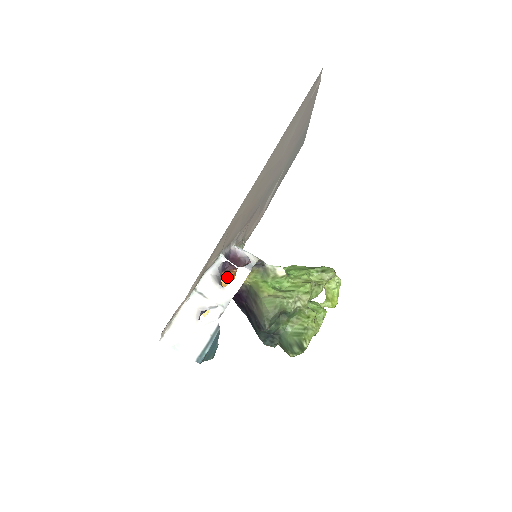
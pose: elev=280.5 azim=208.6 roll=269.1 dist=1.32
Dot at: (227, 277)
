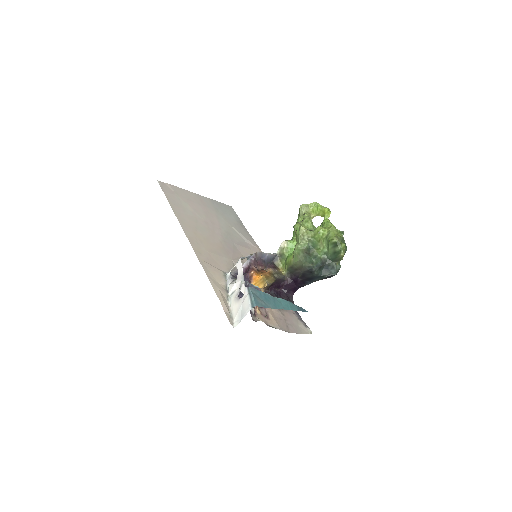
Dot at: (256, 280)
